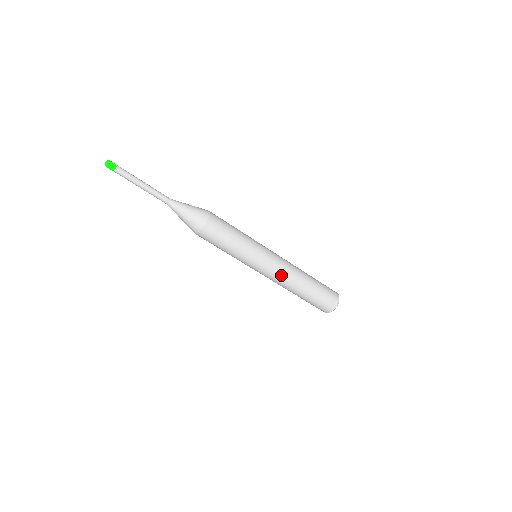
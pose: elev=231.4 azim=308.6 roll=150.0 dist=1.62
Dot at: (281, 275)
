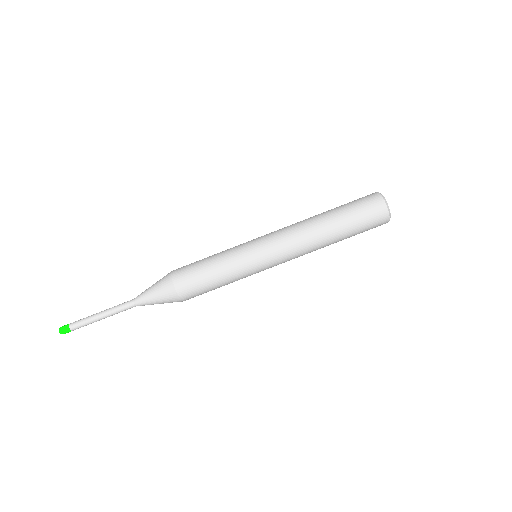
Dot at: (289, 236)
